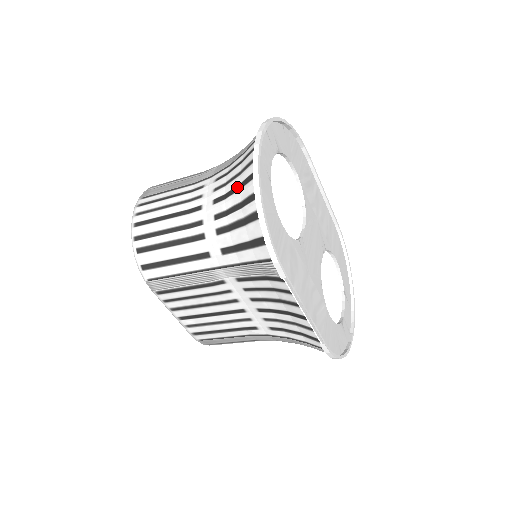
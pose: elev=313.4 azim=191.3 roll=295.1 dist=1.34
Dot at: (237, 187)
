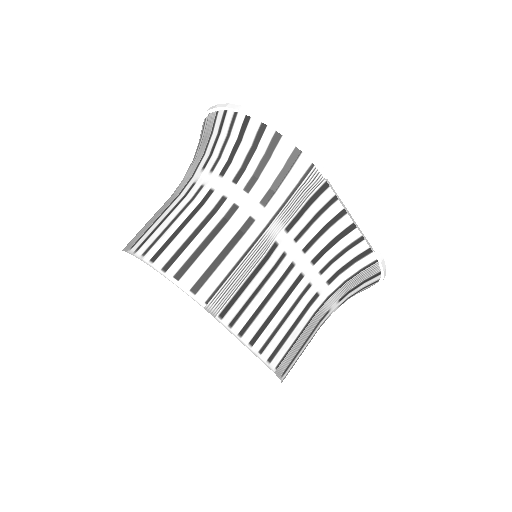
Dot at: (236, 143)
